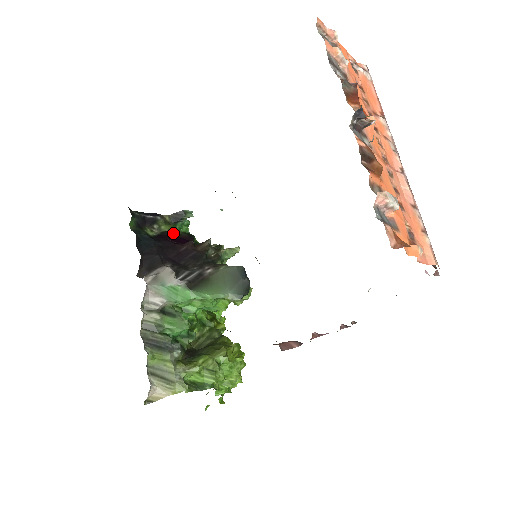
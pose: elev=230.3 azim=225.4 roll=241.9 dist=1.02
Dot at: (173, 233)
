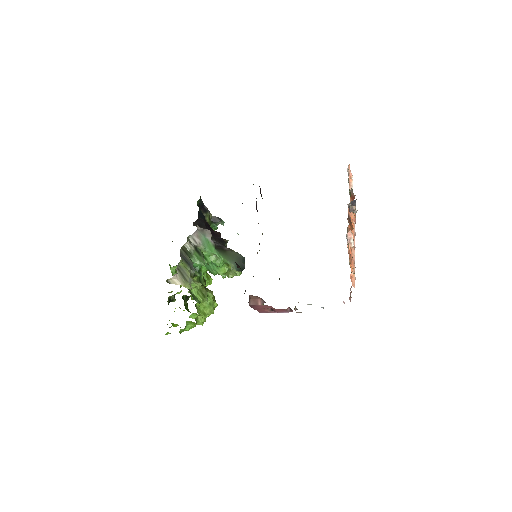
Dot at: occluded
